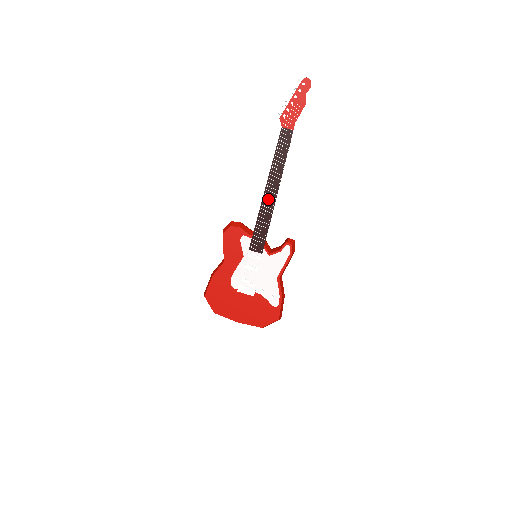
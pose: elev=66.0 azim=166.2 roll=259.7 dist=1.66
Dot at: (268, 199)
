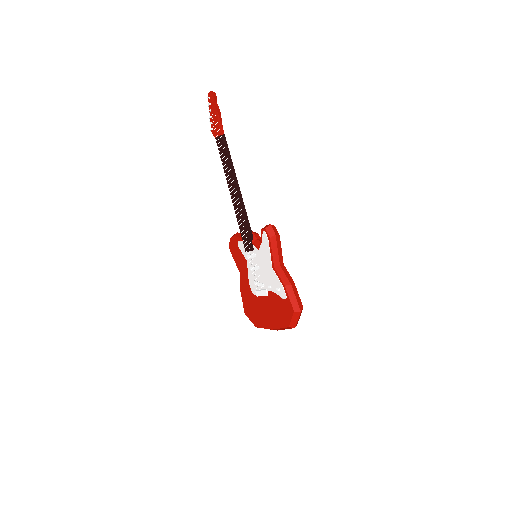
Dot at: (235, 200)
